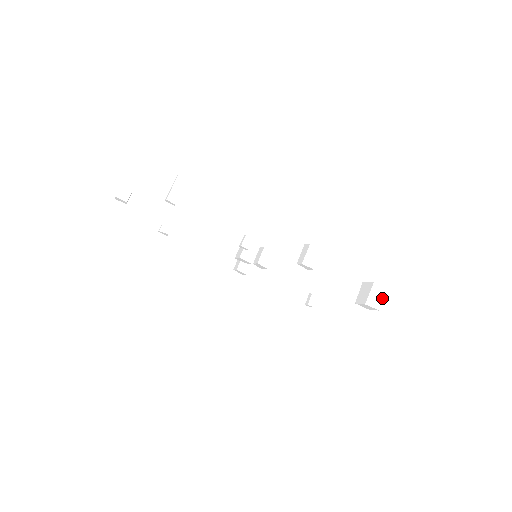
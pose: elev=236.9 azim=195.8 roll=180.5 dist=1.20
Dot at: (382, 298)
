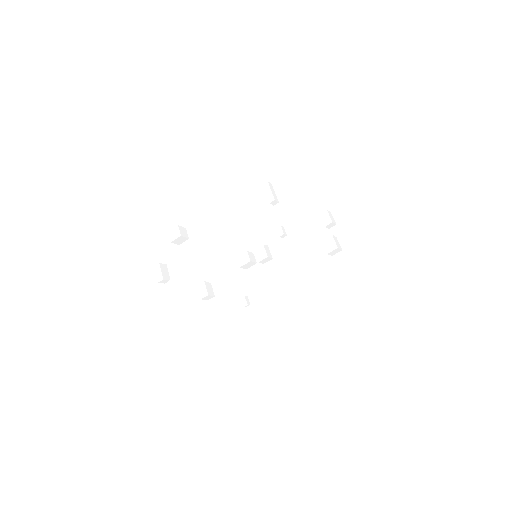
Dot at: (338, 243)
